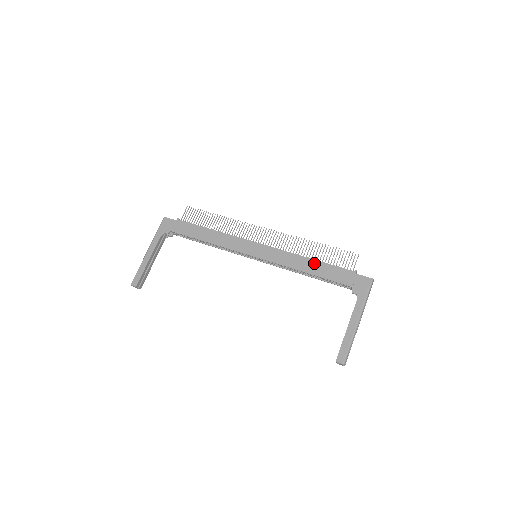
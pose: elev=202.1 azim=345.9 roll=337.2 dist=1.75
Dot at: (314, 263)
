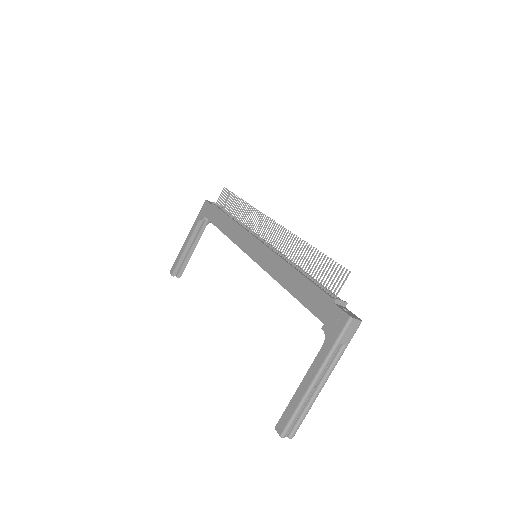
Dot at: (296, 277)
